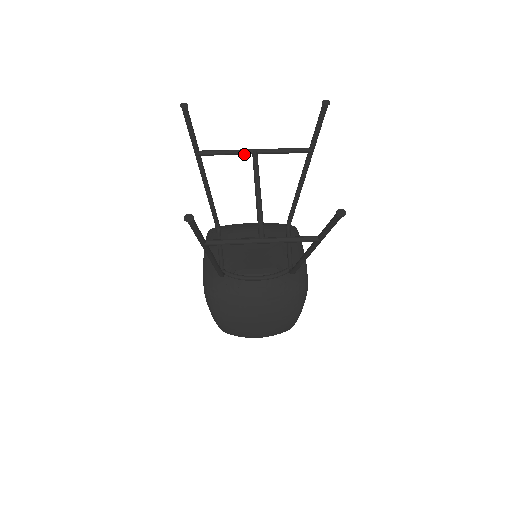
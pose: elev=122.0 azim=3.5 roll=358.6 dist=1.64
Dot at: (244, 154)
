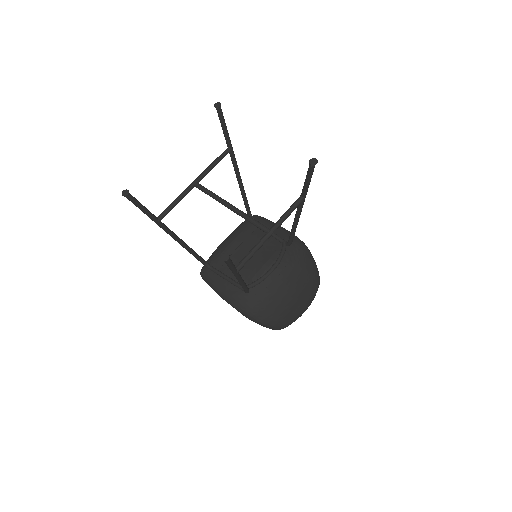
Dot at: occluded
